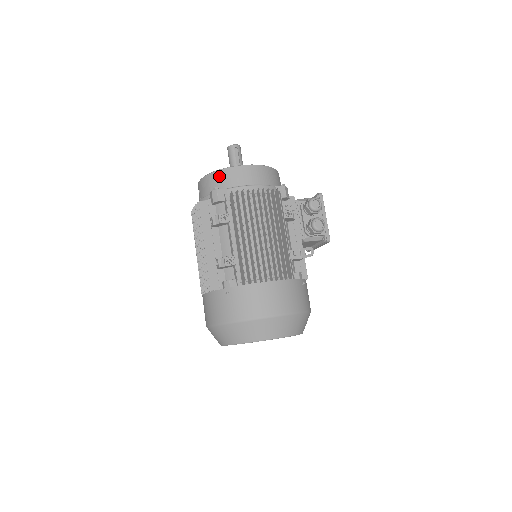
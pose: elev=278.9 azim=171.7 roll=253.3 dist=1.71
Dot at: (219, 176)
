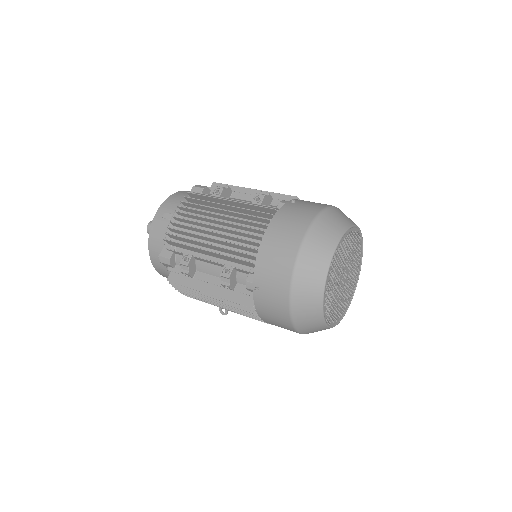
Dot at: (184, 192)
